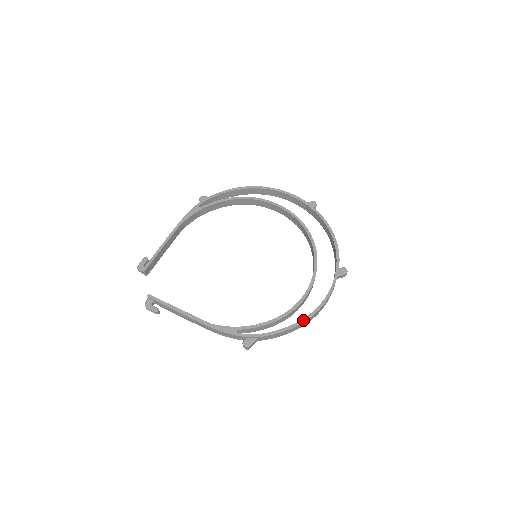
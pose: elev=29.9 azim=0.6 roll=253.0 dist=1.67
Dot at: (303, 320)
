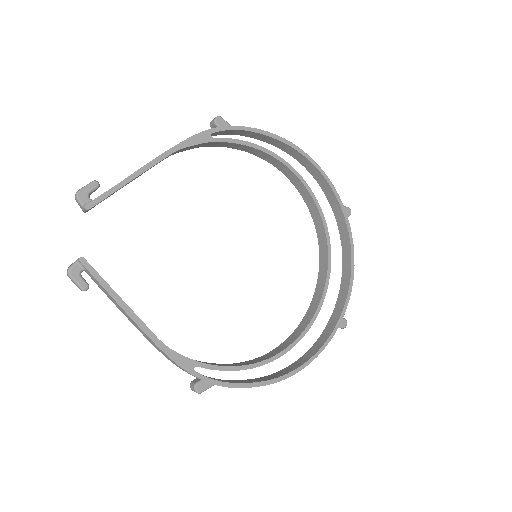
Dot at: (279, 379)
